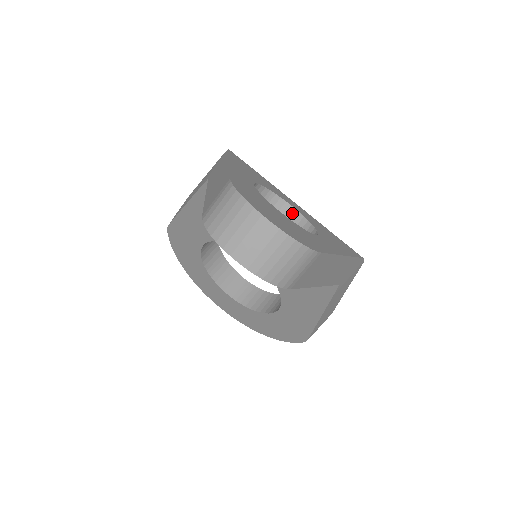
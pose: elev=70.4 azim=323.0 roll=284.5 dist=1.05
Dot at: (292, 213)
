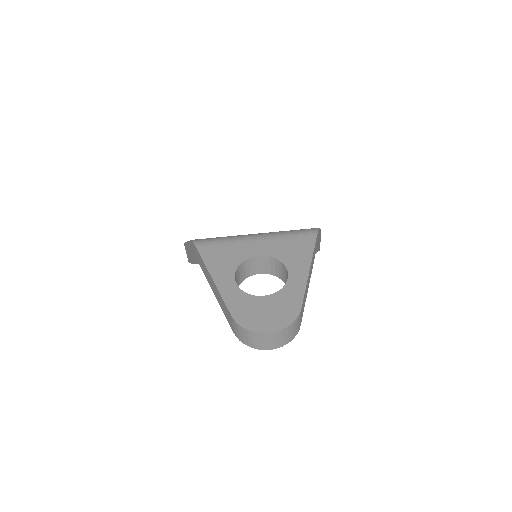
Dot at: (262, 259)
